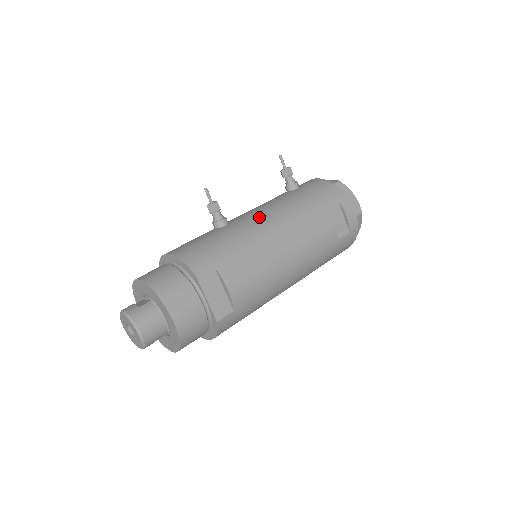
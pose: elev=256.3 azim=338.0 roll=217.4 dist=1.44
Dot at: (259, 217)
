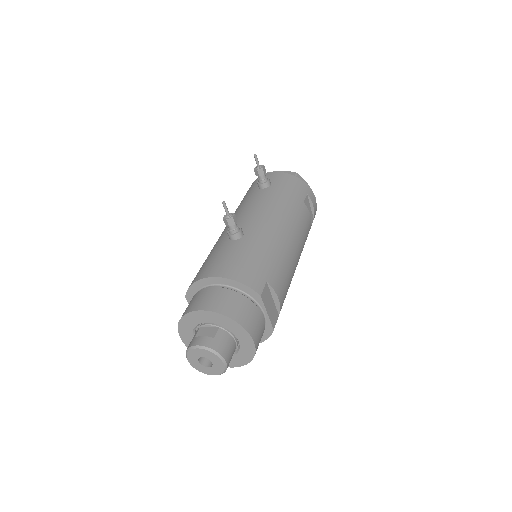
Dot at: (267, 222)
